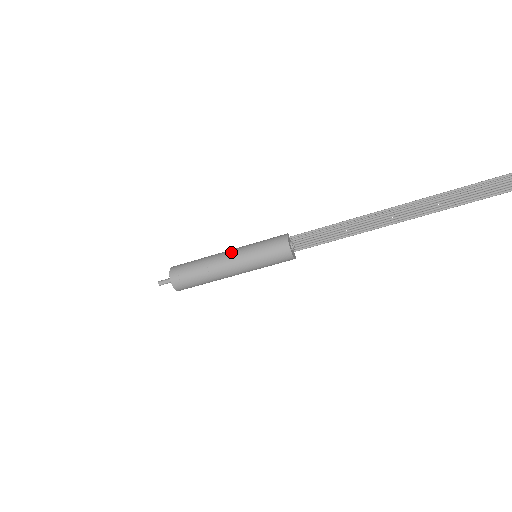
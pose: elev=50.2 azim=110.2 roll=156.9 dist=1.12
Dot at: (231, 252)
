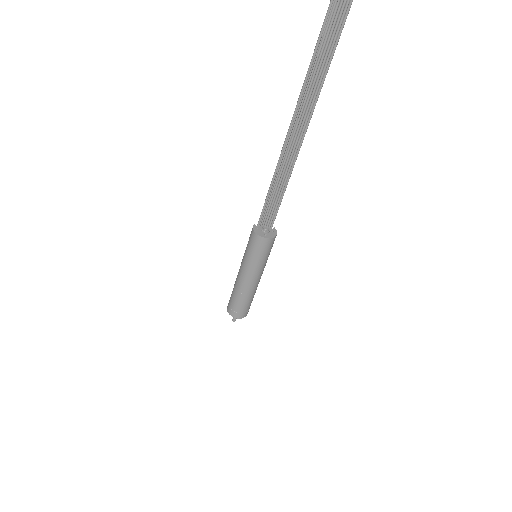
Dot at: (241, 272)
